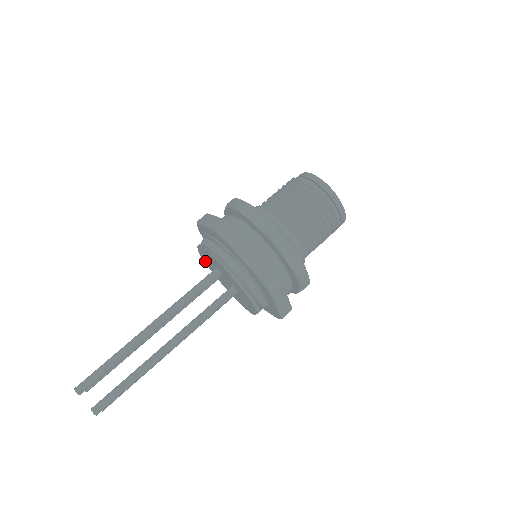
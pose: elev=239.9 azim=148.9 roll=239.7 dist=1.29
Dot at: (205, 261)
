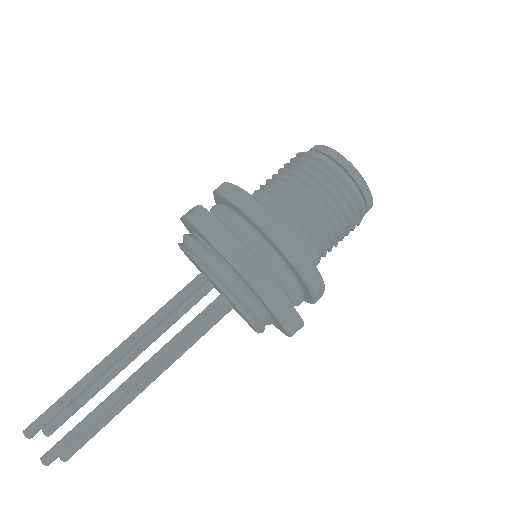
Dot at: (198, 269)
